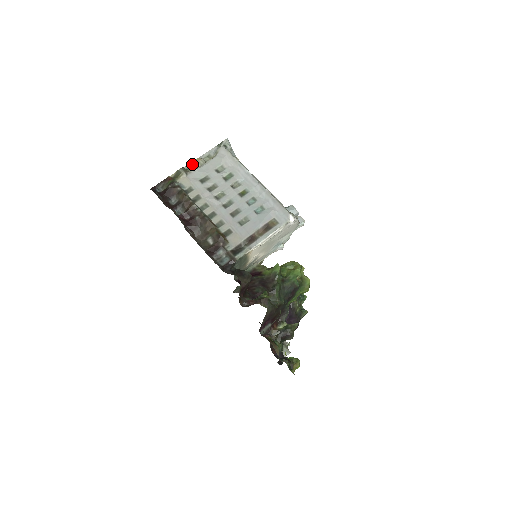
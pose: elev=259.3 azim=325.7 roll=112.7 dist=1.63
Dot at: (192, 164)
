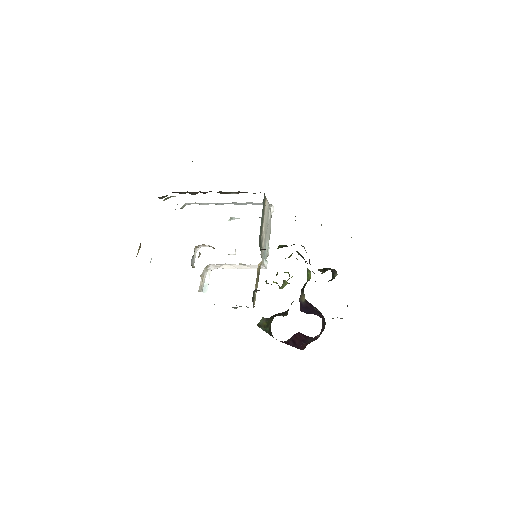
Dot at: occluded
